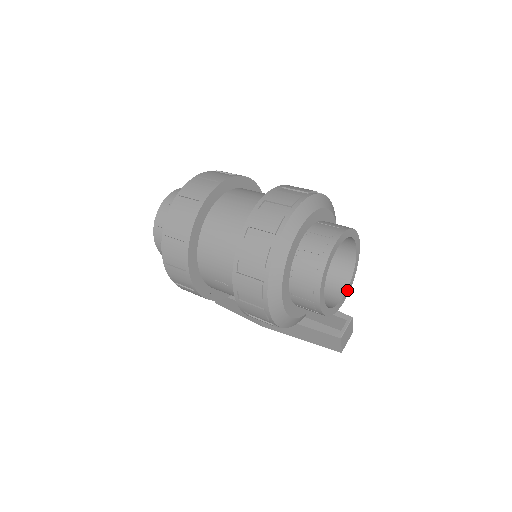
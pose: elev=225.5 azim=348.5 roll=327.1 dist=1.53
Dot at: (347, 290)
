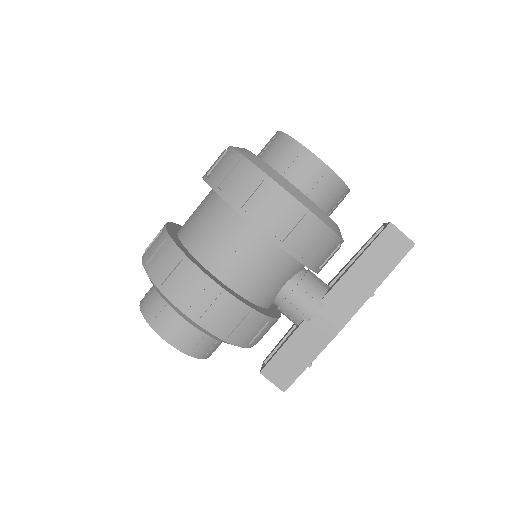
Dot at: occluded
